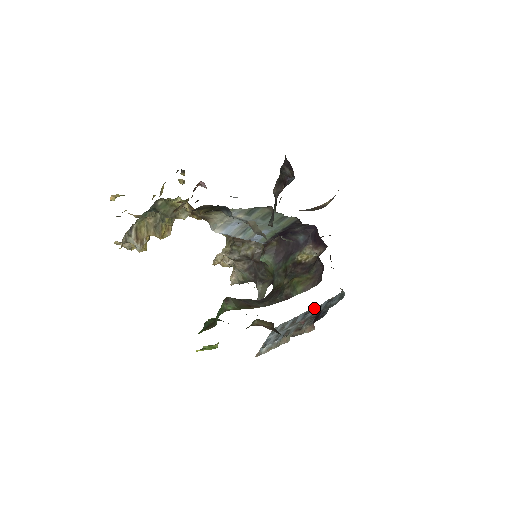
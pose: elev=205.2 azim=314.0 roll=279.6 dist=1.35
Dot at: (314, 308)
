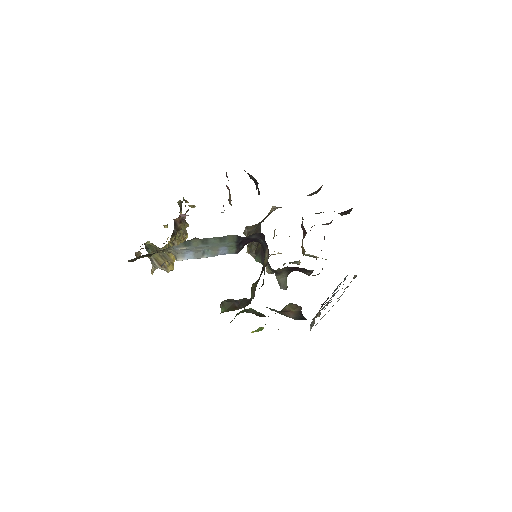
Dot at: occluded
